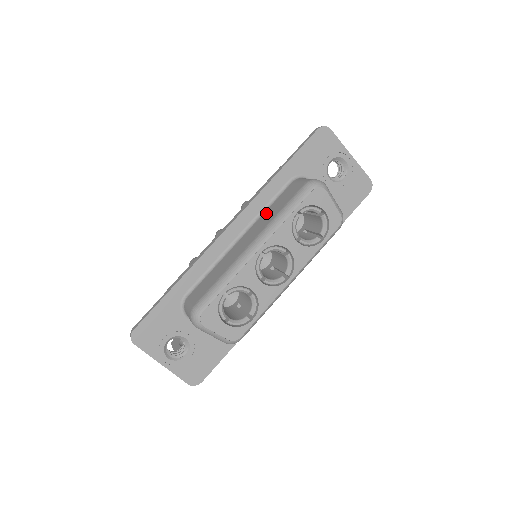
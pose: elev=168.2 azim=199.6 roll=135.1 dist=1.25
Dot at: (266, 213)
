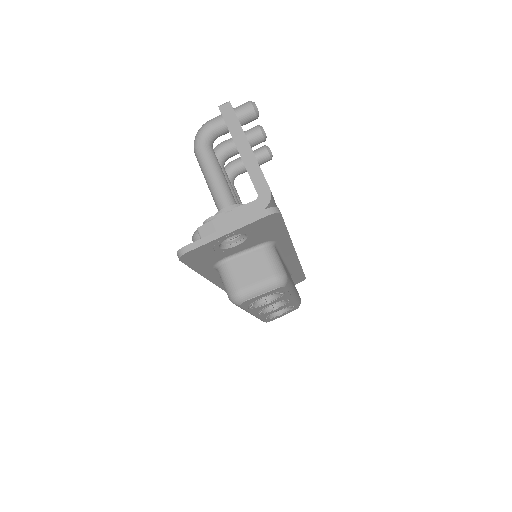
Dot at: occluded
